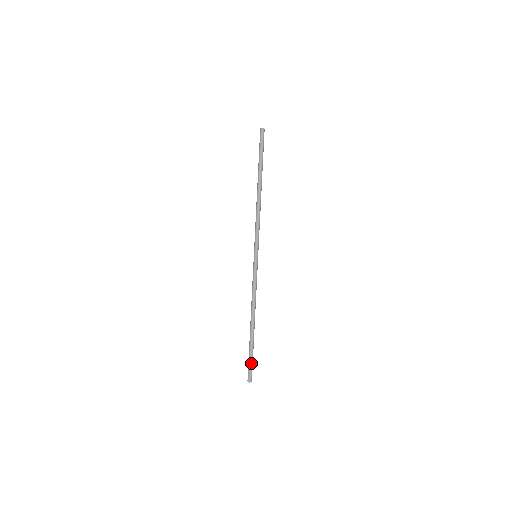
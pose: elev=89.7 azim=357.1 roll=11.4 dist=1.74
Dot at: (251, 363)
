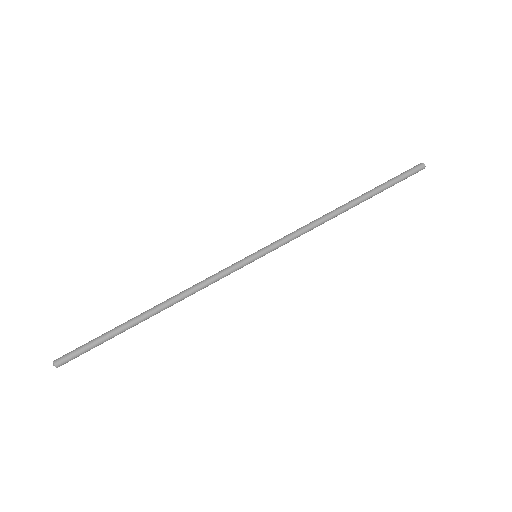
Dot at: (87, 345)
